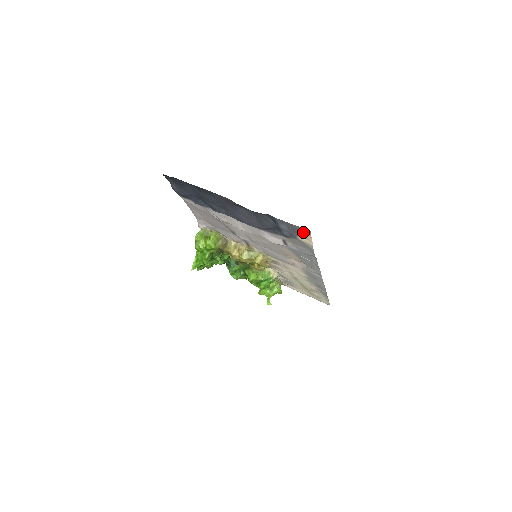
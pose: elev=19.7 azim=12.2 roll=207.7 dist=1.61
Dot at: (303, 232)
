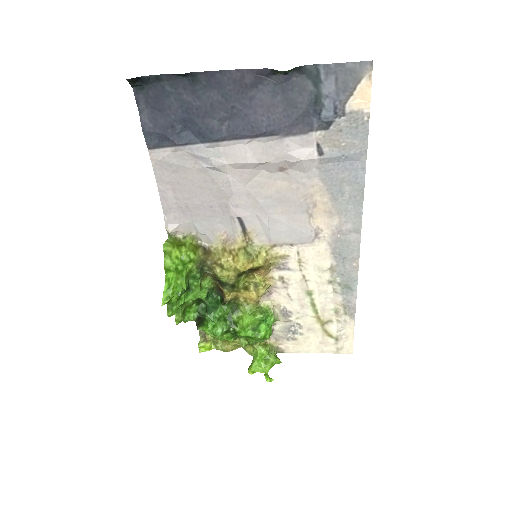
Dot at: (360, 76)
